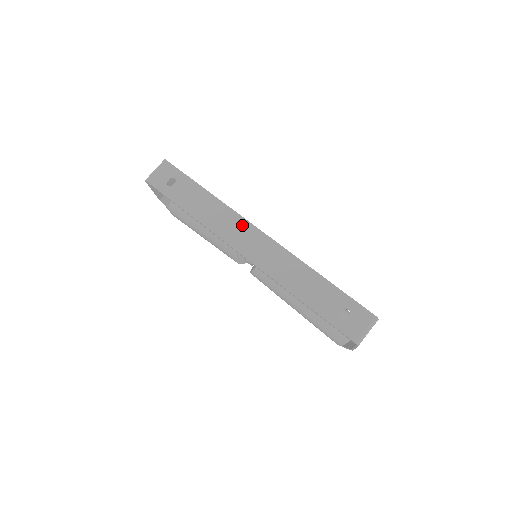
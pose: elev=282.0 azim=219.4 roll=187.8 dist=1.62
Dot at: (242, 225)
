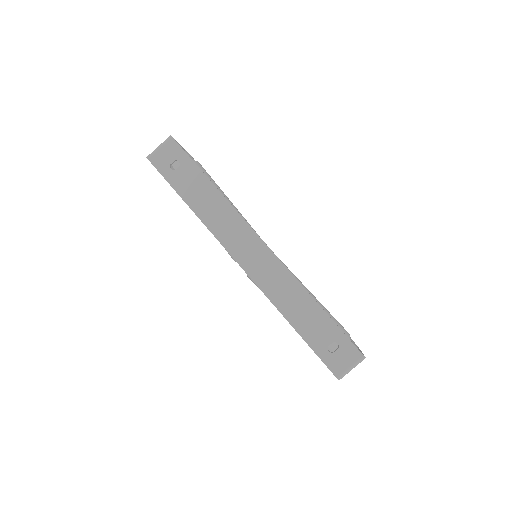
Dot at: (244, 231)
